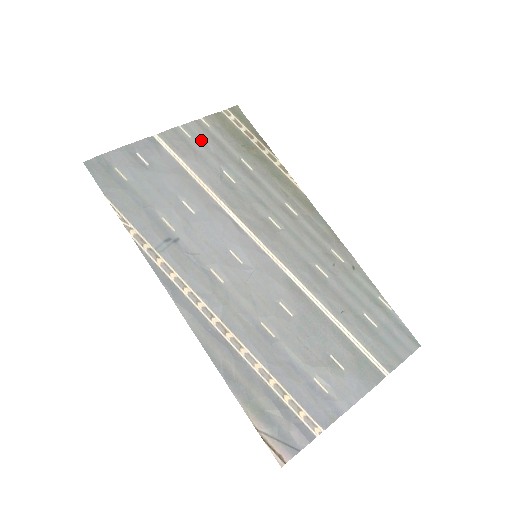
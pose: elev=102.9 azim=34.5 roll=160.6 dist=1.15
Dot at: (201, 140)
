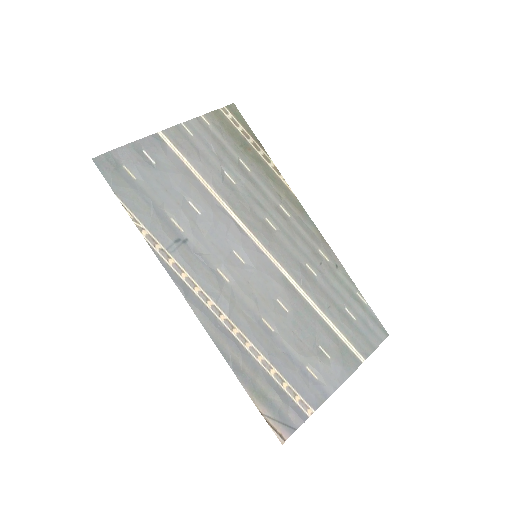
Dot at: (203, 139)
